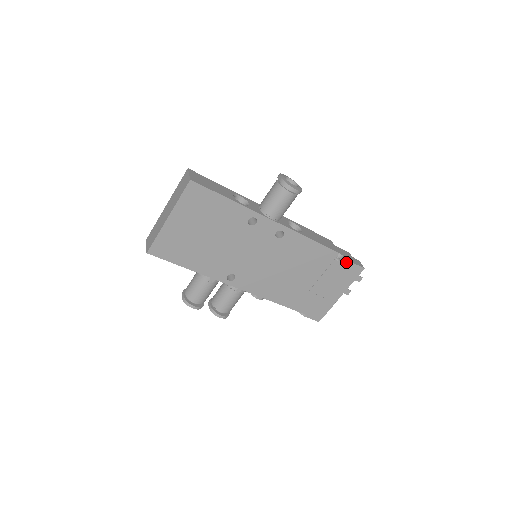
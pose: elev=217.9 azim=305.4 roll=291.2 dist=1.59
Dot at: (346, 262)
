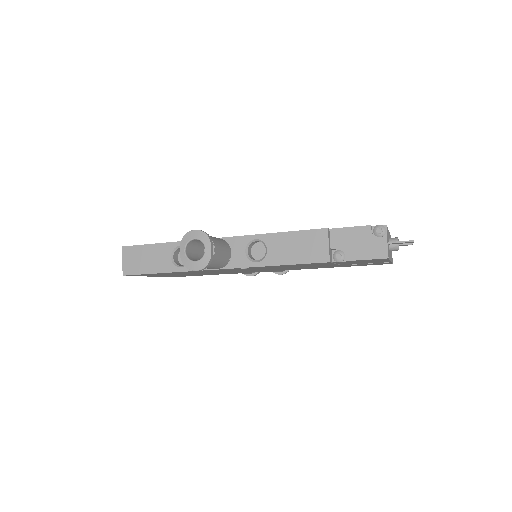
Dot at: (352, 260)
